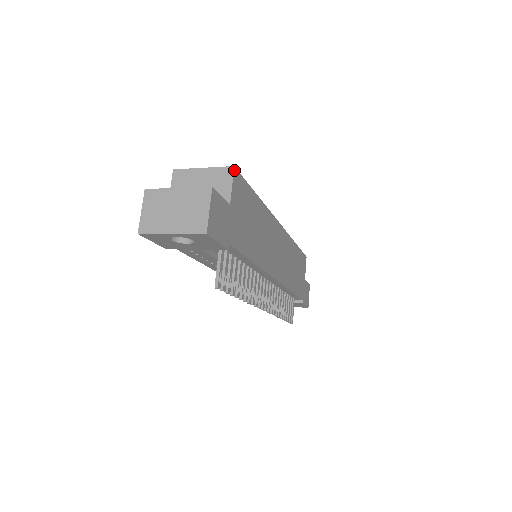
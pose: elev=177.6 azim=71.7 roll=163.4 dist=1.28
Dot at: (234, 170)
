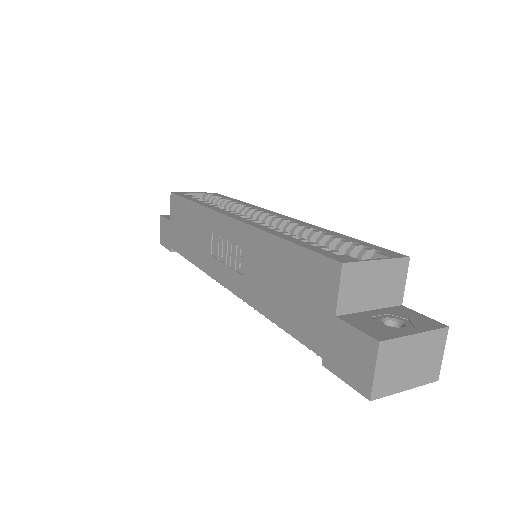
Dot at: (408, 261)
